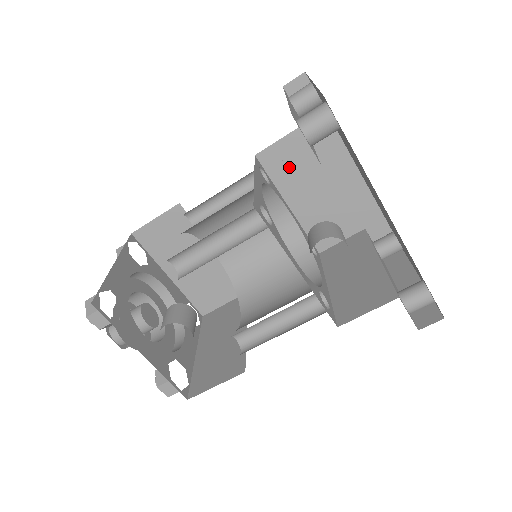
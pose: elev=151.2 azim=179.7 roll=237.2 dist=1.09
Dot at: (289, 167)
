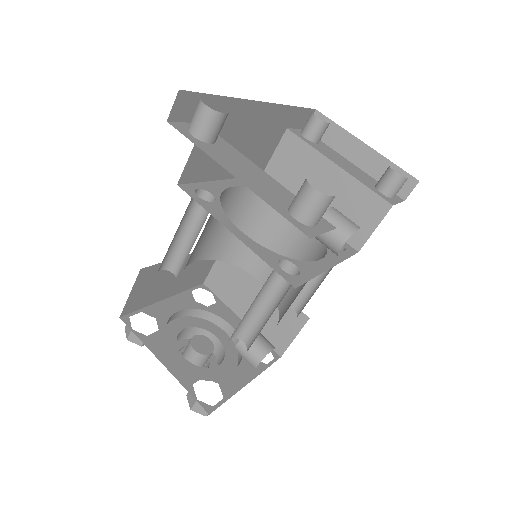
Dot at: (209, 160)
